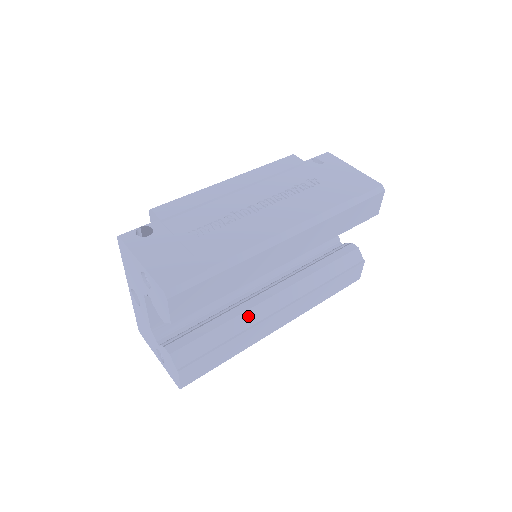
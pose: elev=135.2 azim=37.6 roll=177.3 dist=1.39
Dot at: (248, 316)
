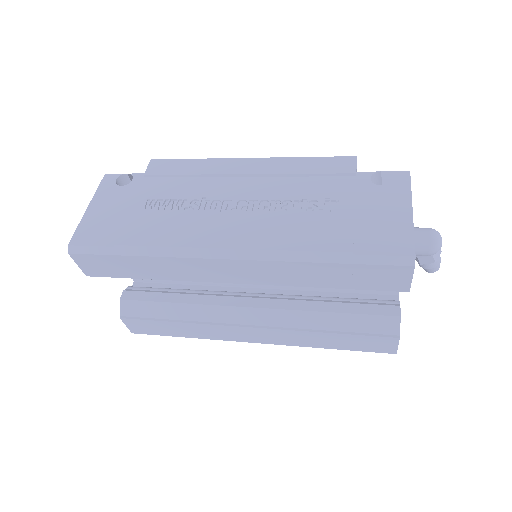
Dot at: (208, 311)
